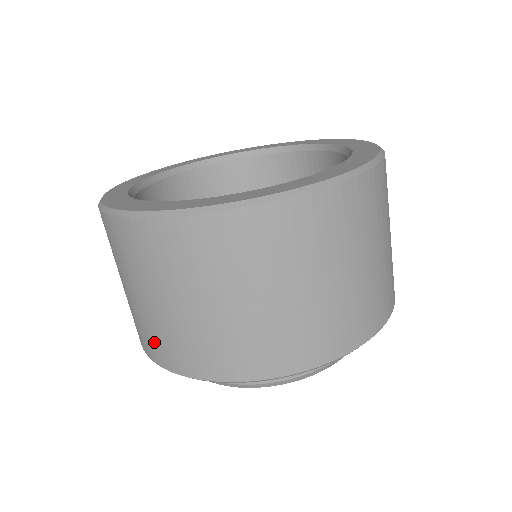
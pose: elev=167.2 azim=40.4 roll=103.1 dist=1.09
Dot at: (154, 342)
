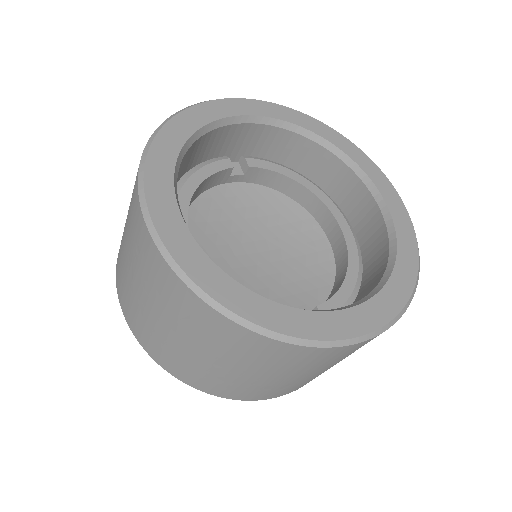
Dot at: (126, 301)
